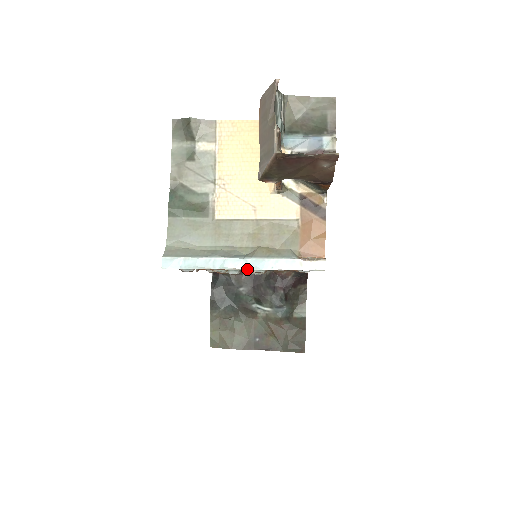
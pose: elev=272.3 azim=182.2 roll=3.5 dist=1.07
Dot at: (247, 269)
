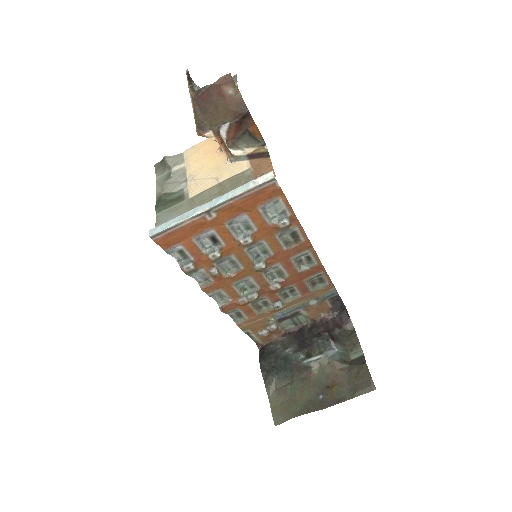
Dot at: (213, 206)
